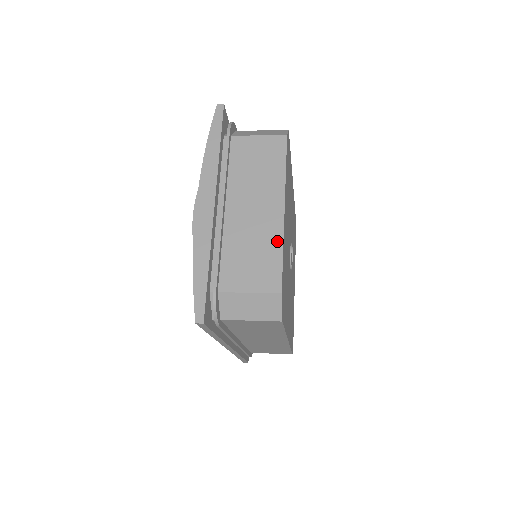
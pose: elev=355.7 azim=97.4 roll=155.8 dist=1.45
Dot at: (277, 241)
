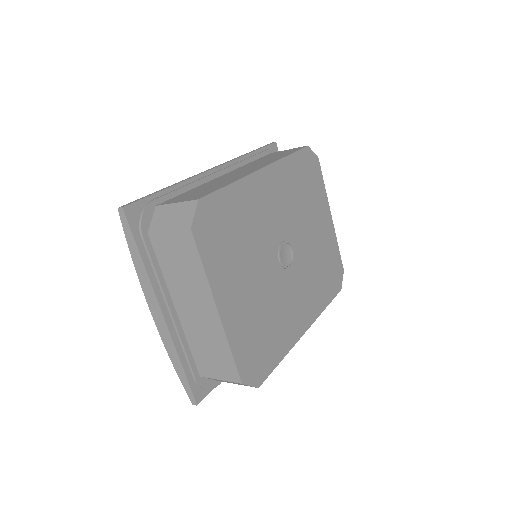
Dot at: (223, 341)
